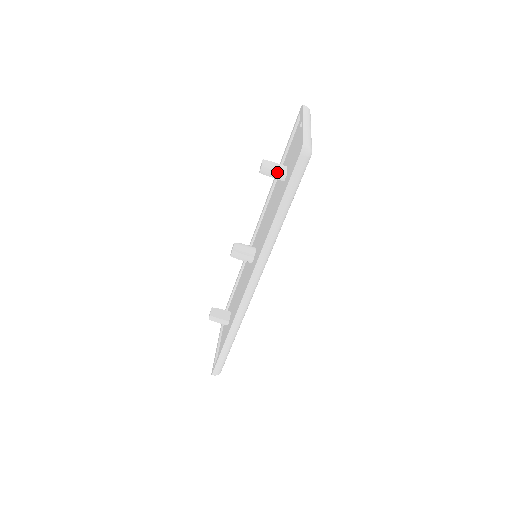
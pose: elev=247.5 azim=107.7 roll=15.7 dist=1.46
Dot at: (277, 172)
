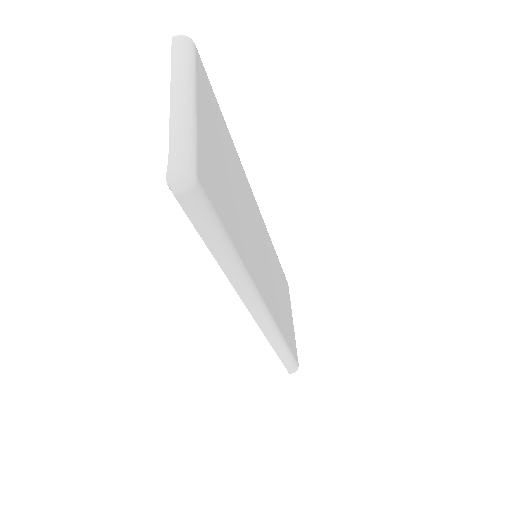
Dot at: occluded
